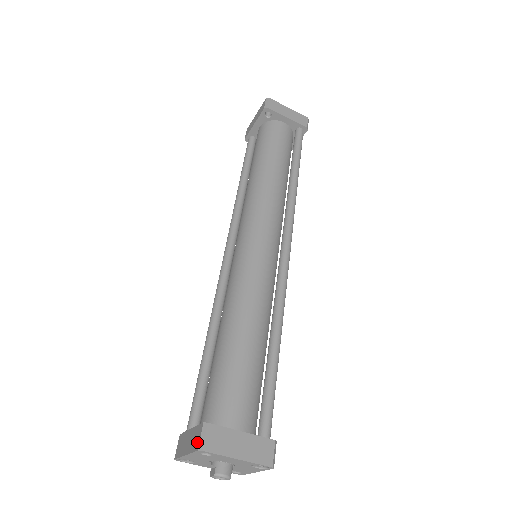
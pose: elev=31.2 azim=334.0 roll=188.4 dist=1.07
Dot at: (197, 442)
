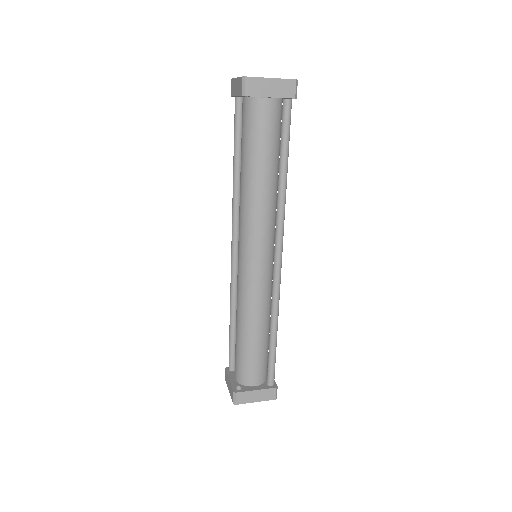
Dot at: (232, 398)
